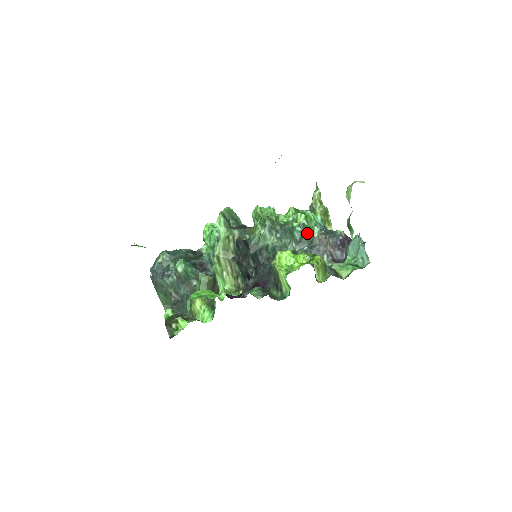
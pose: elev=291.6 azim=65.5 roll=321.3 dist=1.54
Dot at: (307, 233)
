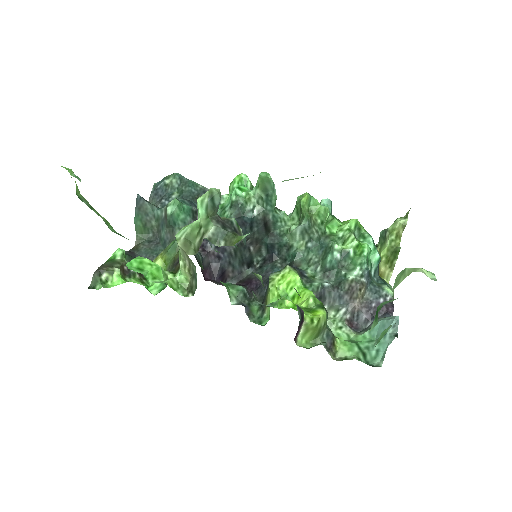
Dot at: (344, 266)
